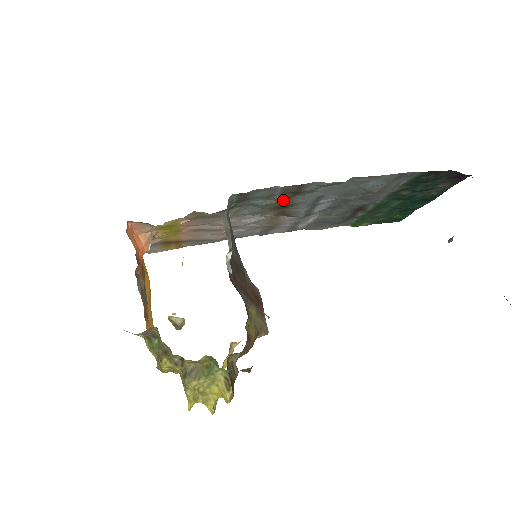
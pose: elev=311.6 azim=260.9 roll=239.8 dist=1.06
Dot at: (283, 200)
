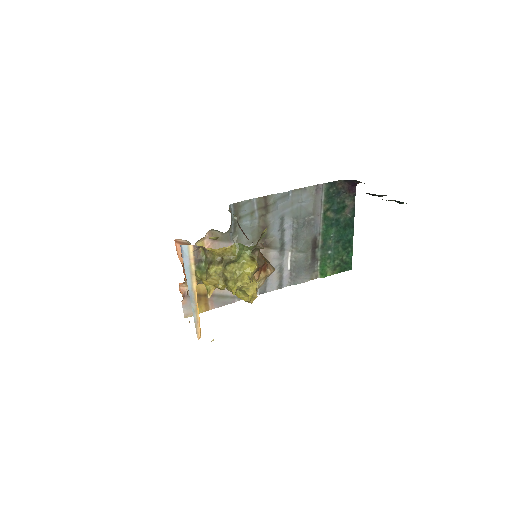
Dot at: (261, 222)
